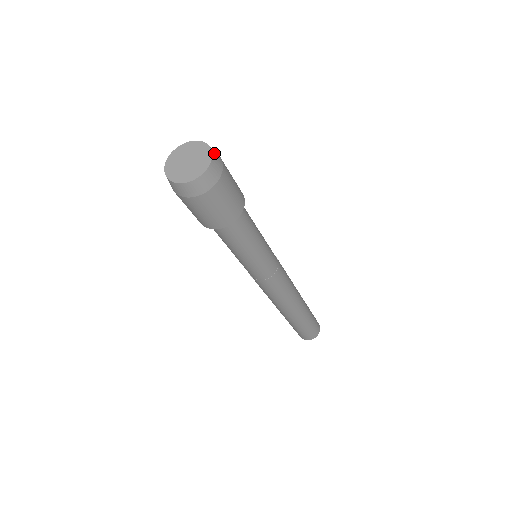
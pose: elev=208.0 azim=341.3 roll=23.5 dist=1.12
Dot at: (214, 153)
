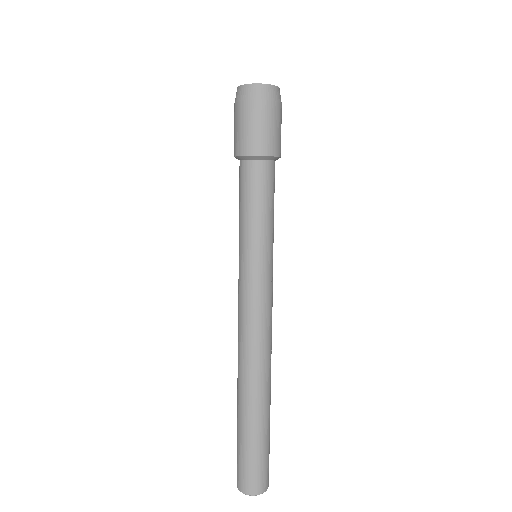
Dot at: occluded
